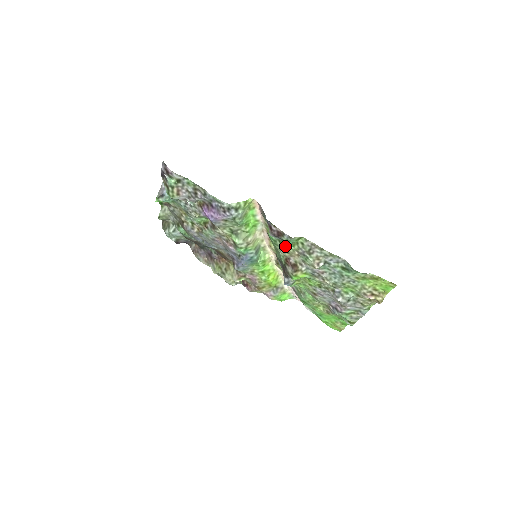
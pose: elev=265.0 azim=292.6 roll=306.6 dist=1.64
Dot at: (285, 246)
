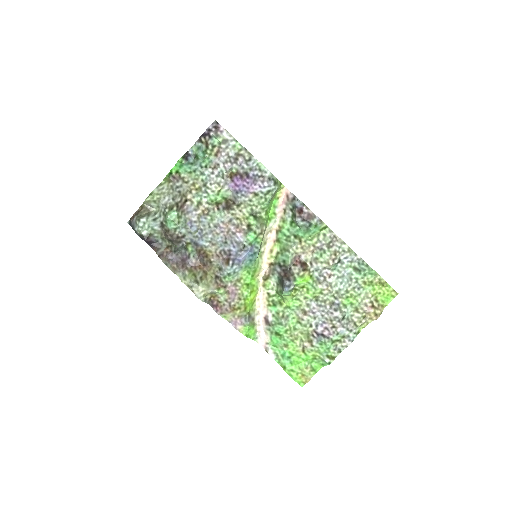
Dot at: (302, 240)
